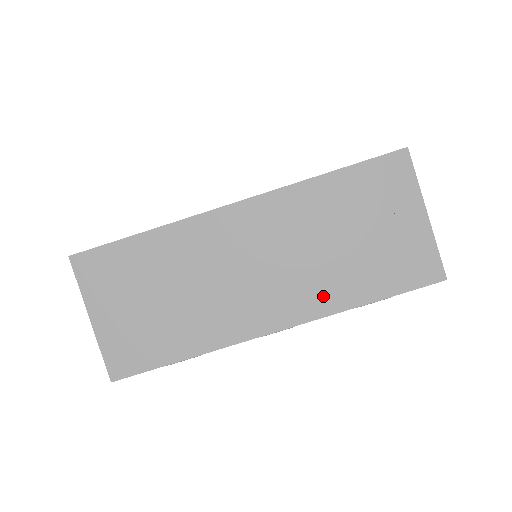
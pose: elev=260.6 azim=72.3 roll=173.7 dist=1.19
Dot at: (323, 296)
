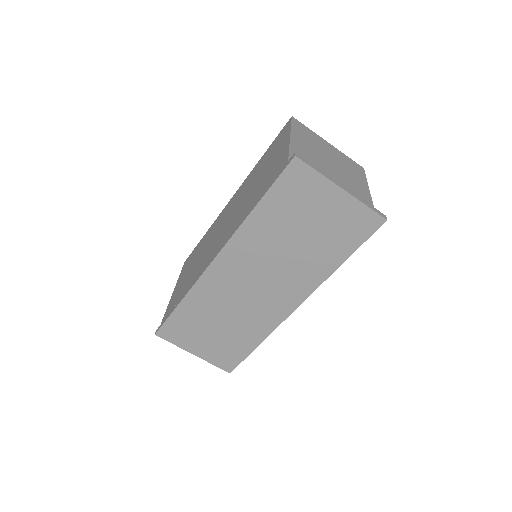
Dot at: (310, 276)
